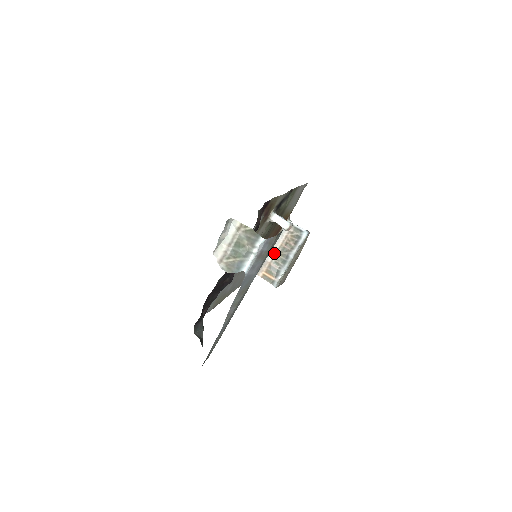
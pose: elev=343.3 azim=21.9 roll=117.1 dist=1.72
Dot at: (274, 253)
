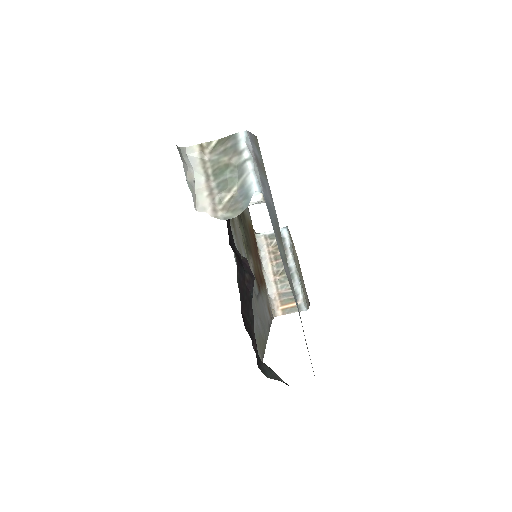
Dot at: (272, 278)
